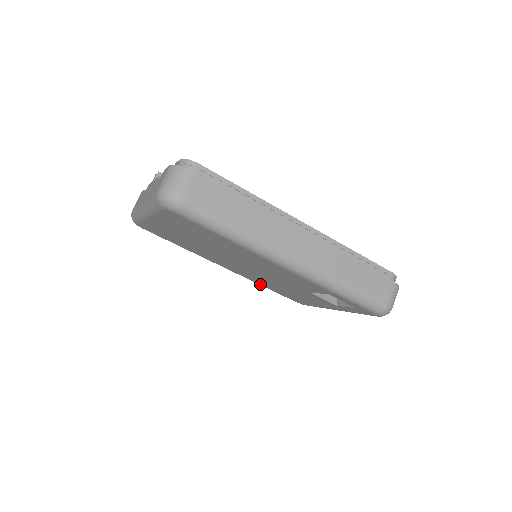
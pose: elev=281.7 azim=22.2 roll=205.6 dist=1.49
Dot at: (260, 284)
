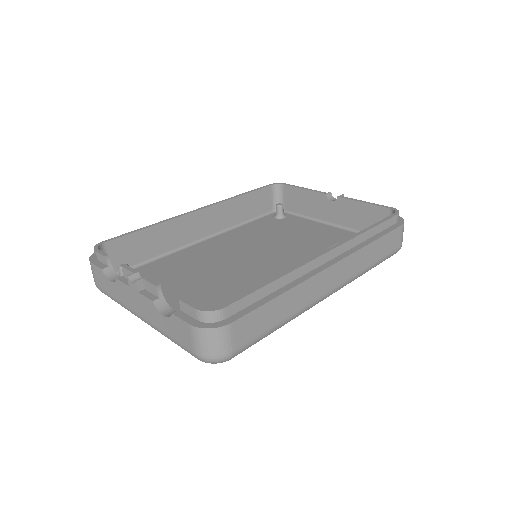
Dot at: occluded
